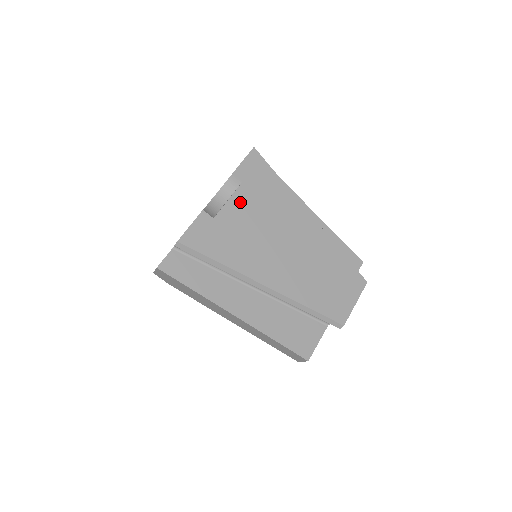
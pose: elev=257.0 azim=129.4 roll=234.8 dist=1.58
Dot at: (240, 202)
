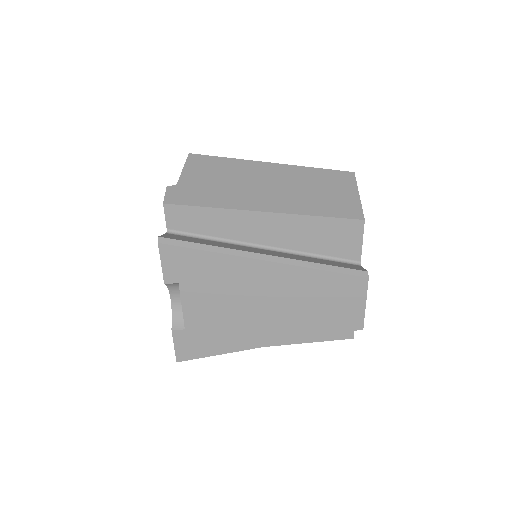
Dot at: (192, 302)
